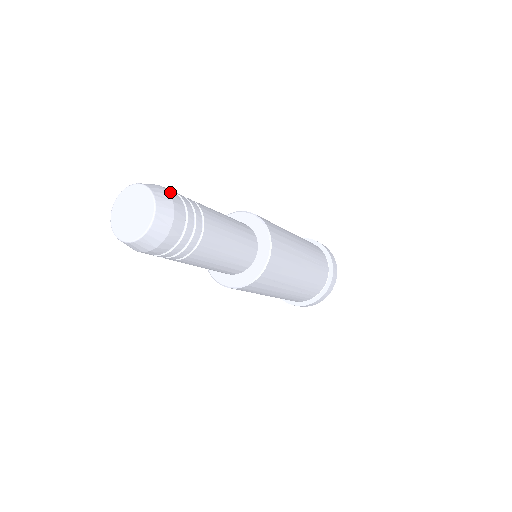
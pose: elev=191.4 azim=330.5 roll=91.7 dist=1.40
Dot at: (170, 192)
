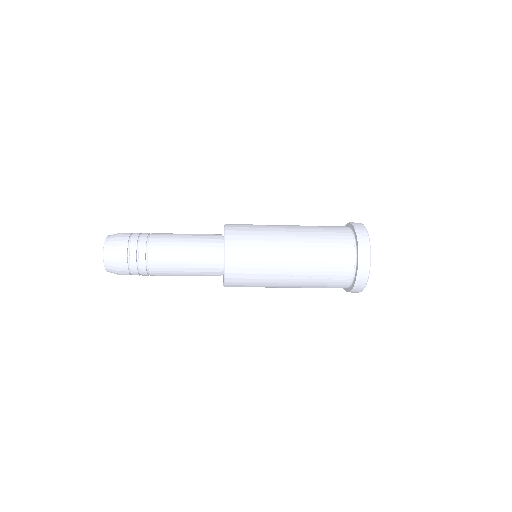
Dot at: (118, 253)
